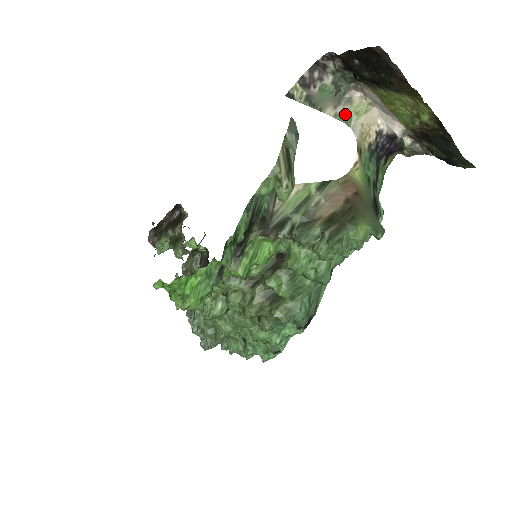
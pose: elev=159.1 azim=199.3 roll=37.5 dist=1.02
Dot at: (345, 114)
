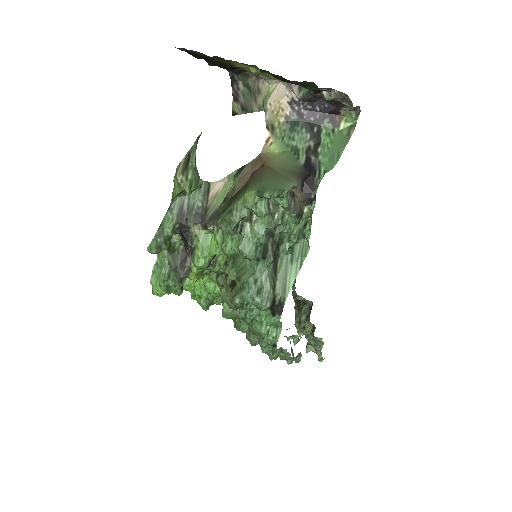
Dot at: (261, 103)
